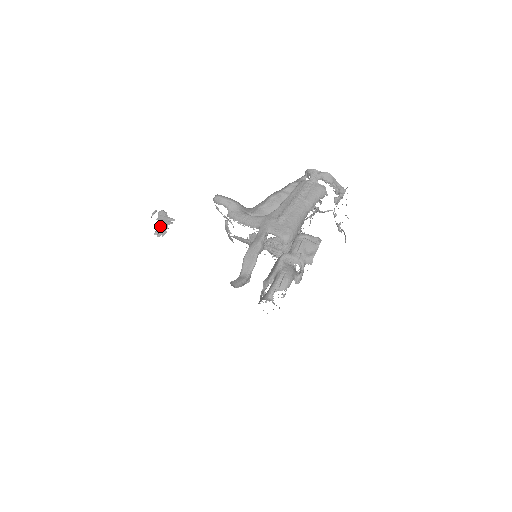
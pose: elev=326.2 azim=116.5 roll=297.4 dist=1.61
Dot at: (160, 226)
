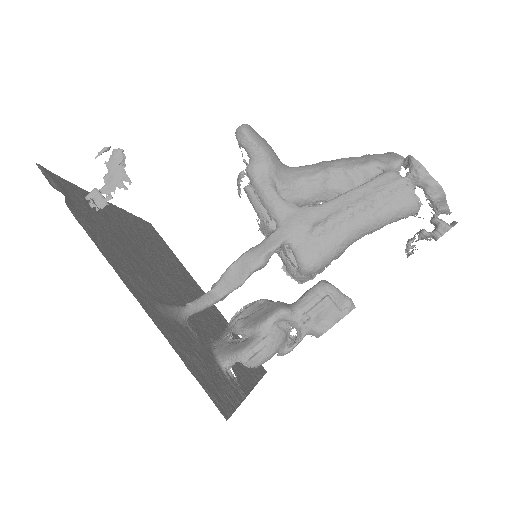
Dot at: (104, 181)
